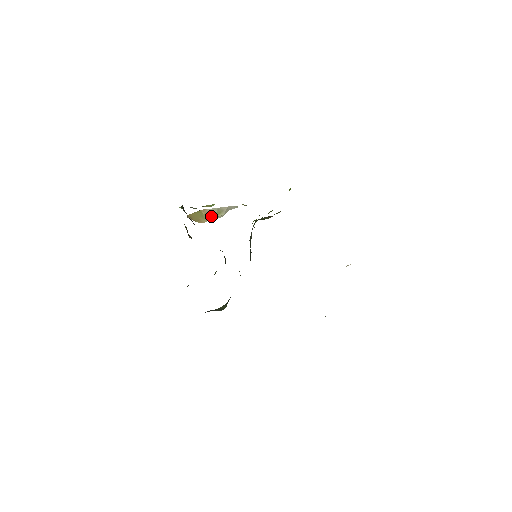
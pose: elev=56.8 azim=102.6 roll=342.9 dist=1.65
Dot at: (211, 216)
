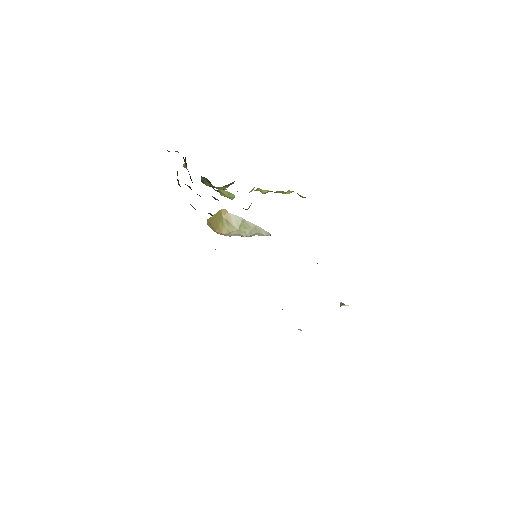
Dot at: (233, 226)
